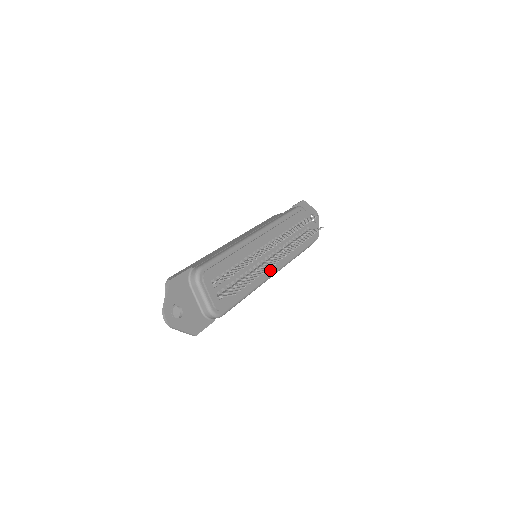
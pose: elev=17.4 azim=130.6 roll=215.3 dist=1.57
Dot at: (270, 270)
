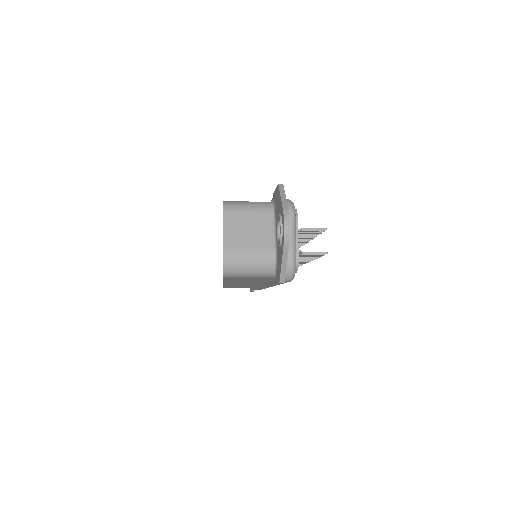
Dot at: occluded
